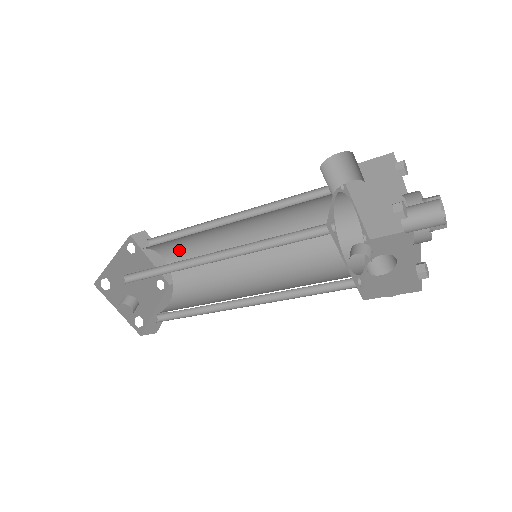
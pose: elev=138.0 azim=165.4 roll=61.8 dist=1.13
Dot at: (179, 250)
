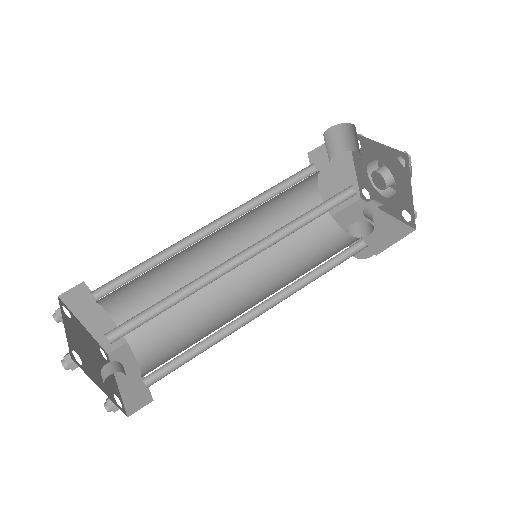
Dot at: (133, 294)
